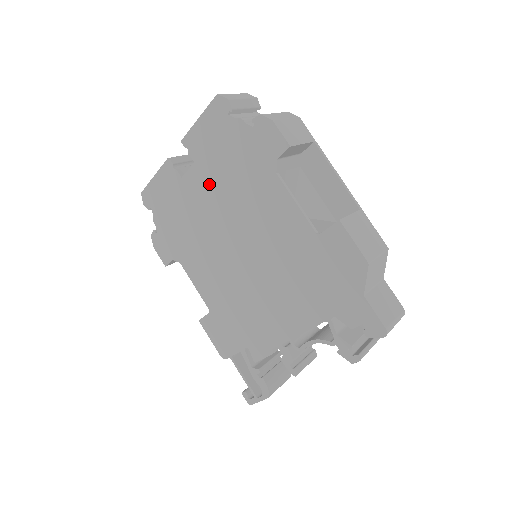
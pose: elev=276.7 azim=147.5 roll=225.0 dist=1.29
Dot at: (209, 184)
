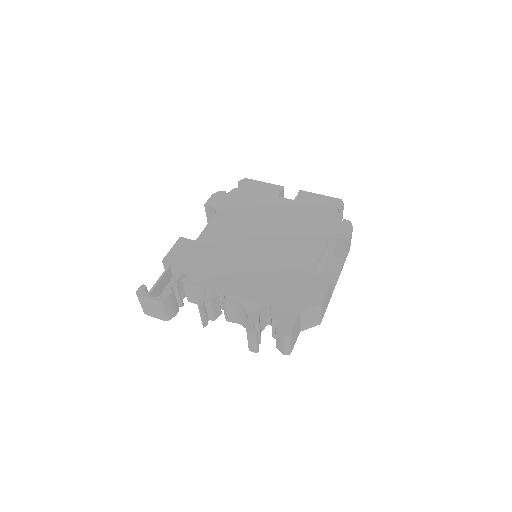
Dot at: (289, 211)
